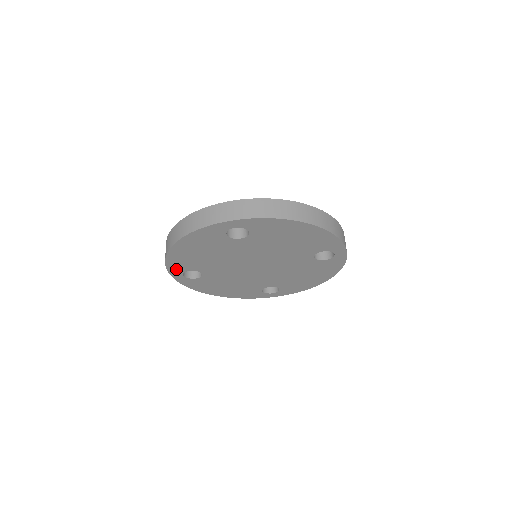
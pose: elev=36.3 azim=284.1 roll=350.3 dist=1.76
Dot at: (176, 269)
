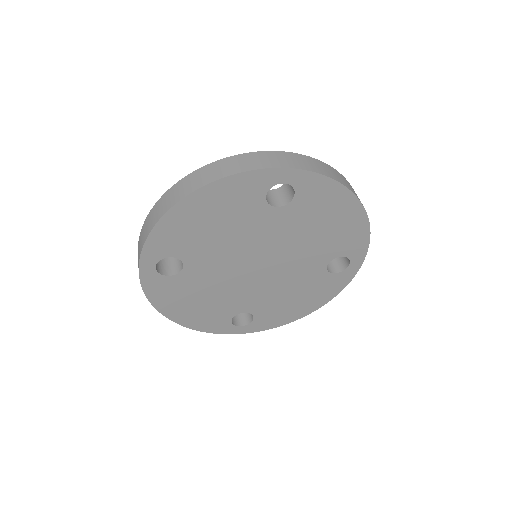
Dot at: (156, 249)
